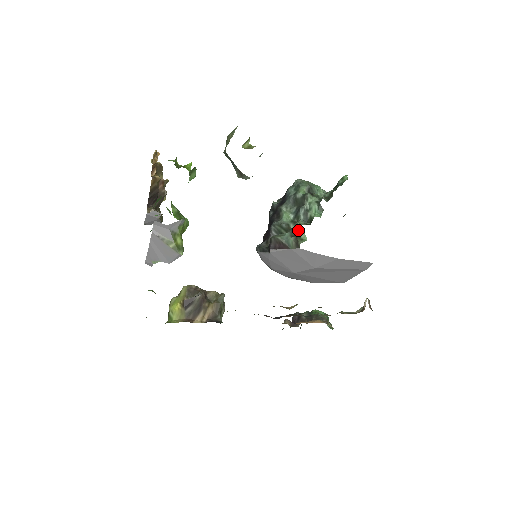
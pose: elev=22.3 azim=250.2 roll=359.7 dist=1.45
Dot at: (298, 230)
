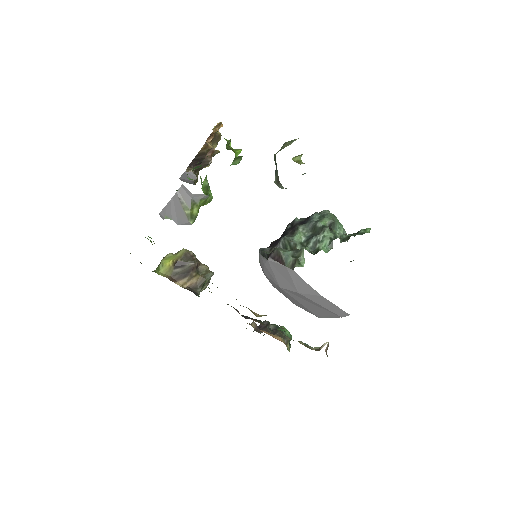
Dot at: (301, 254)
